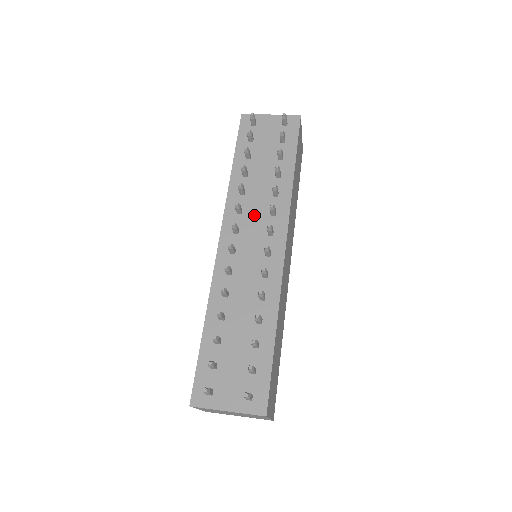
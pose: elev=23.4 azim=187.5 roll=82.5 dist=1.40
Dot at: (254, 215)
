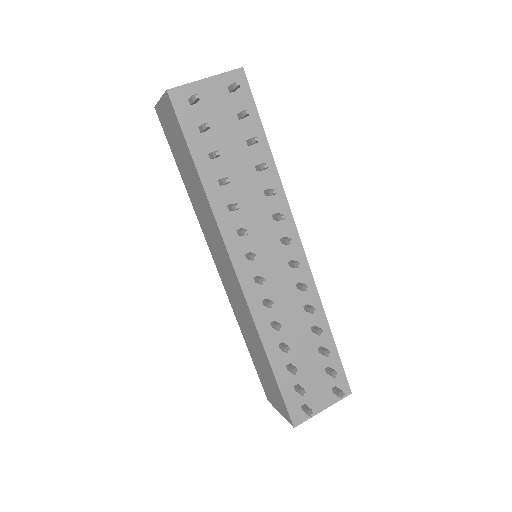
Dot at: (257, 228)
